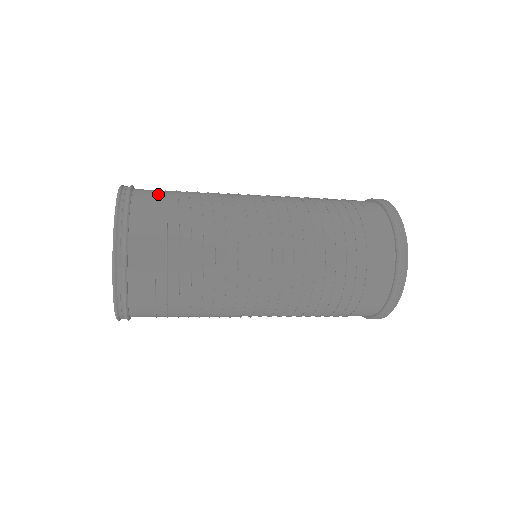
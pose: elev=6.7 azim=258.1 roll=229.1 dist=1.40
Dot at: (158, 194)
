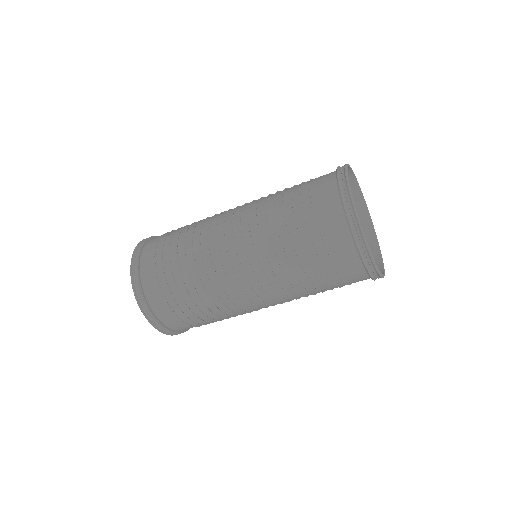
Dot at: occluded
